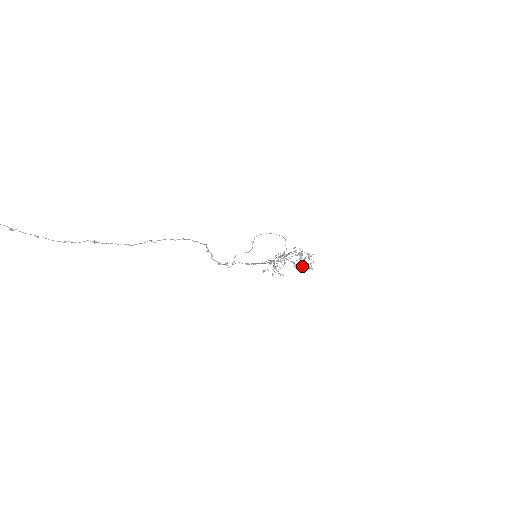
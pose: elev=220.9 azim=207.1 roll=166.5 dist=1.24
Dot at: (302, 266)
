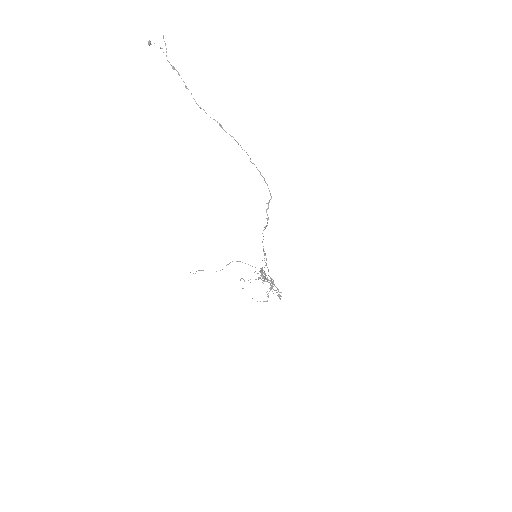
Dot at: (273, 293)
